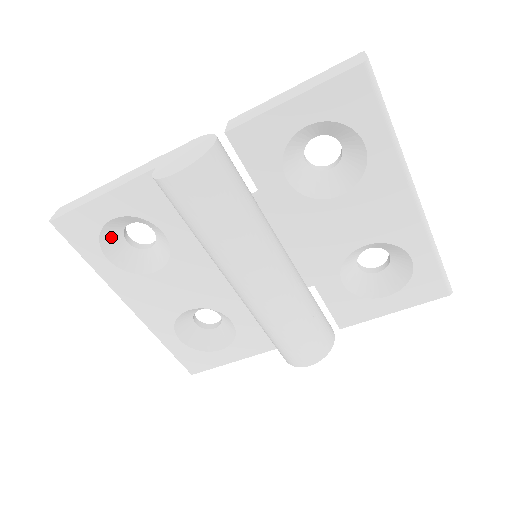
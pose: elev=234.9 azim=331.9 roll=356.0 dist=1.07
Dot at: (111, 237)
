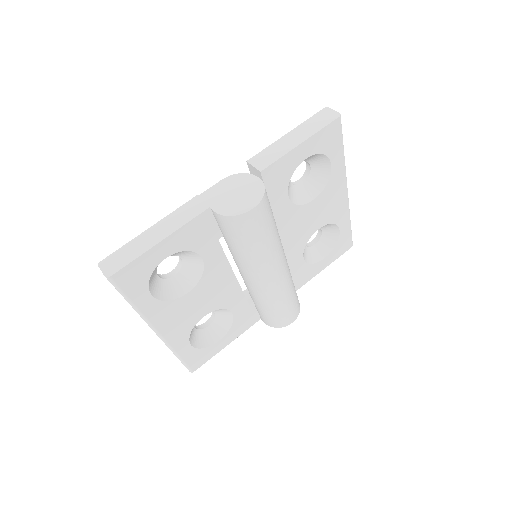
Dot at: (153, 275)
